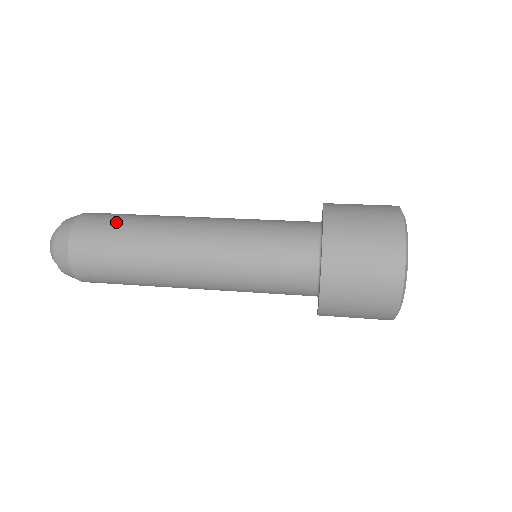
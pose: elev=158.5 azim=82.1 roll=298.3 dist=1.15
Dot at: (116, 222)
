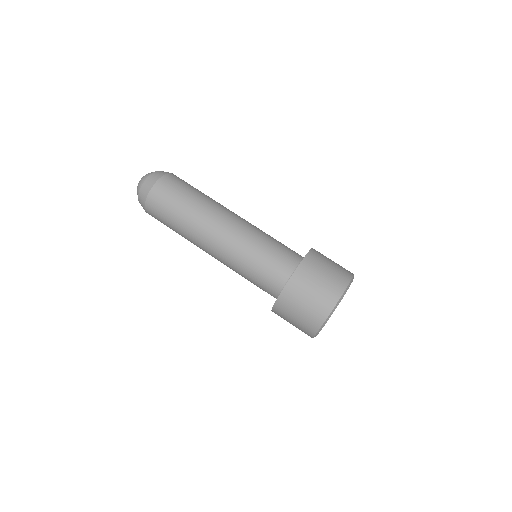
Dot at: (167, 223)
